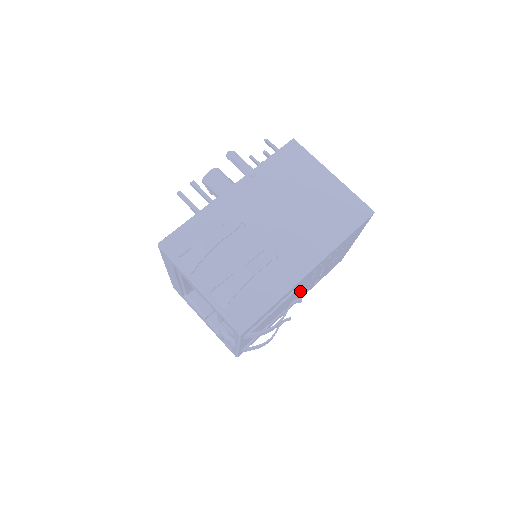
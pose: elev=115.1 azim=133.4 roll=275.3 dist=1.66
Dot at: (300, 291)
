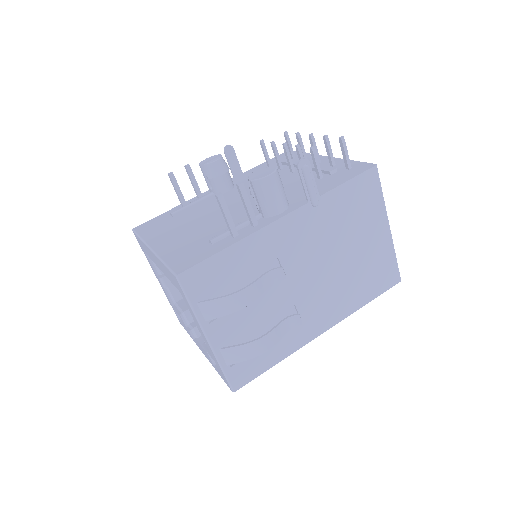
Dot at: occluded
